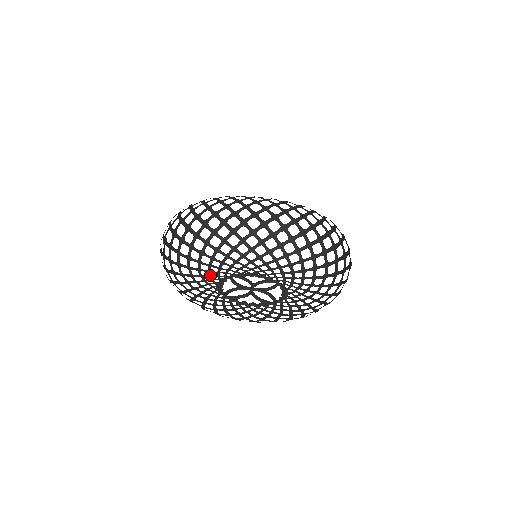
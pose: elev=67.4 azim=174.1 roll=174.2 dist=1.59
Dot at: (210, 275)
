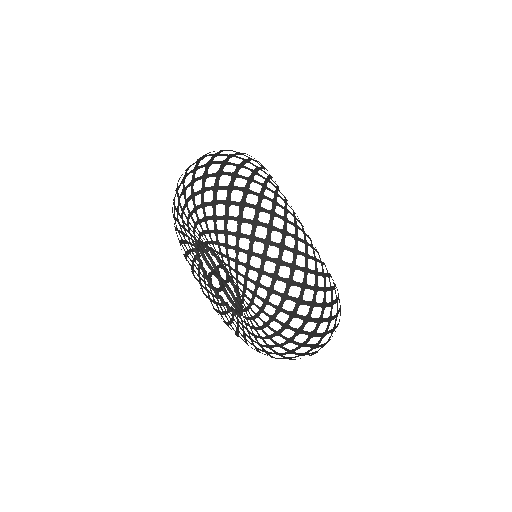
Dot at: (182, 231)
